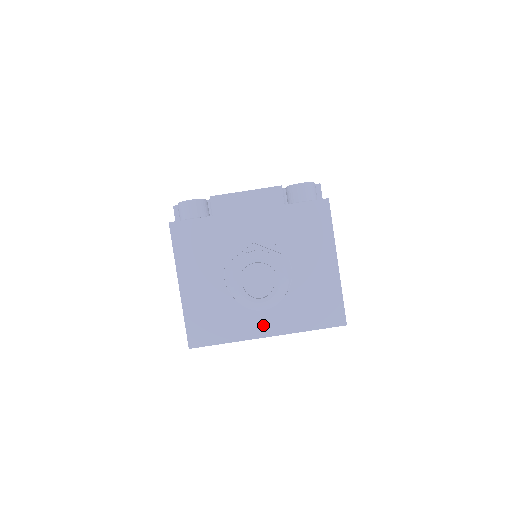
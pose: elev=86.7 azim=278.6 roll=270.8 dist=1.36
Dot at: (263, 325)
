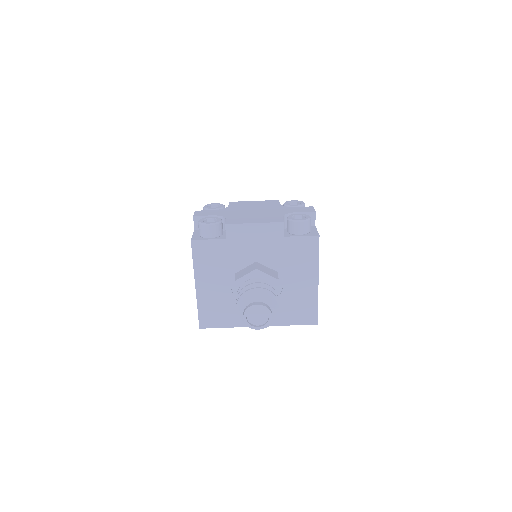
Dot at: occluded
